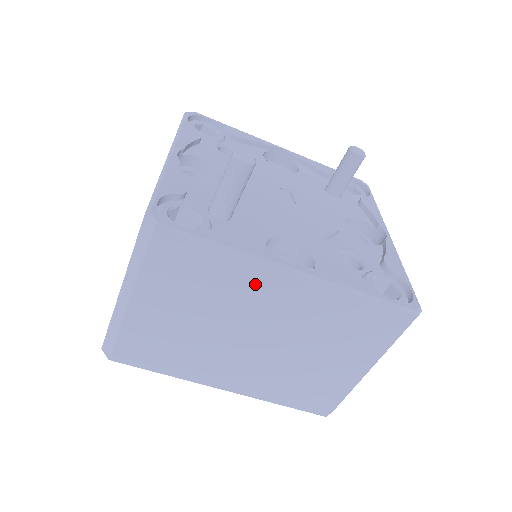
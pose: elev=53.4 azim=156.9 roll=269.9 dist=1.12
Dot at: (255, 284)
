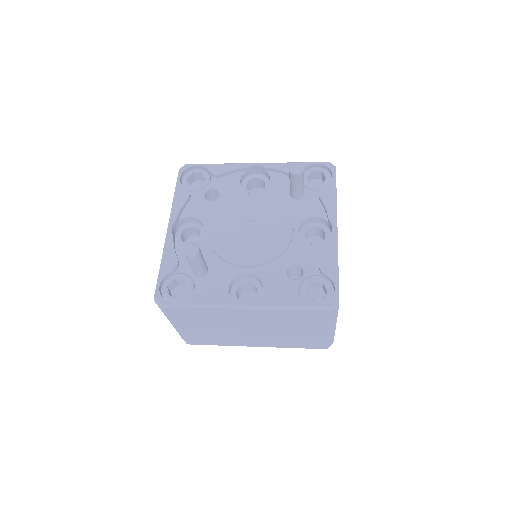
Dot at: (227, 314)
